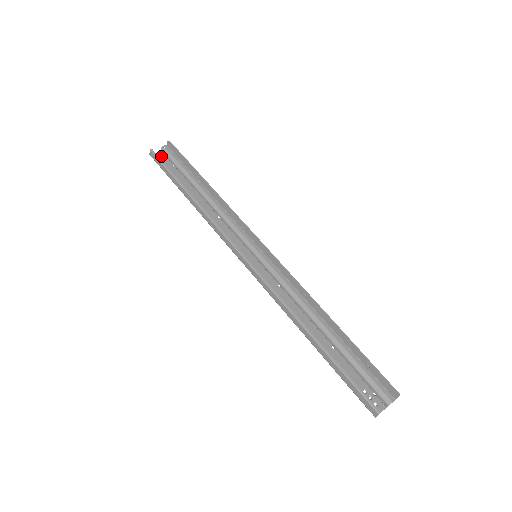
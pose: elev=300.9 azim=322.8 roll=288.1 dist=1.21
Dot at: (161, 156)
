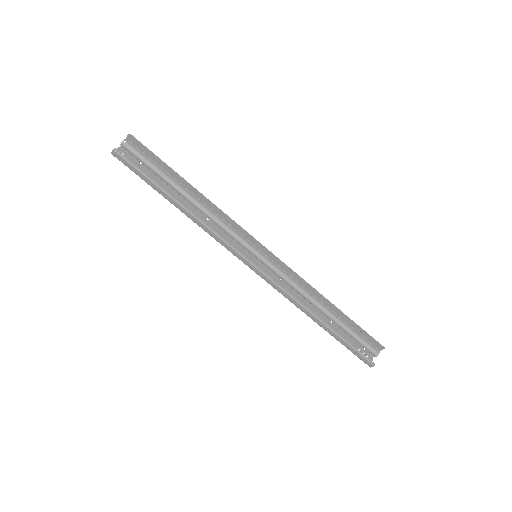
Dot at: (123, 152)
